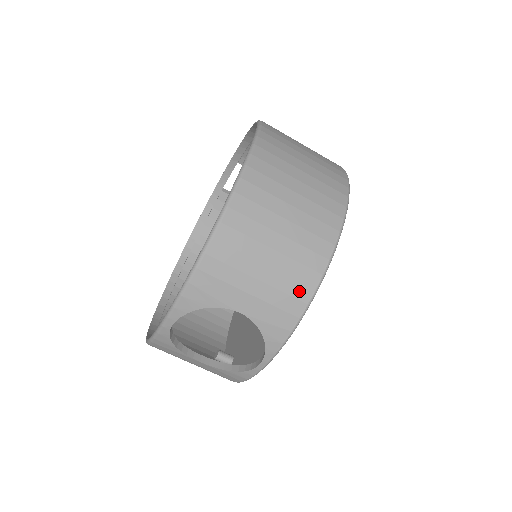
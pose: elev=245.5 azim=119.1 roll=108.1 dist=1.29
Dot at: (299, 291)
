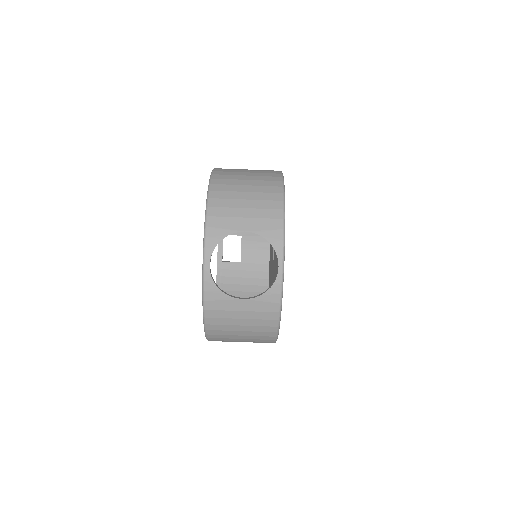
Dot at: (274, 205)
